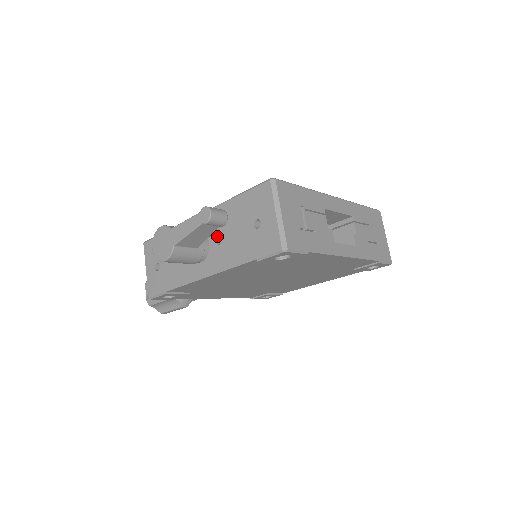
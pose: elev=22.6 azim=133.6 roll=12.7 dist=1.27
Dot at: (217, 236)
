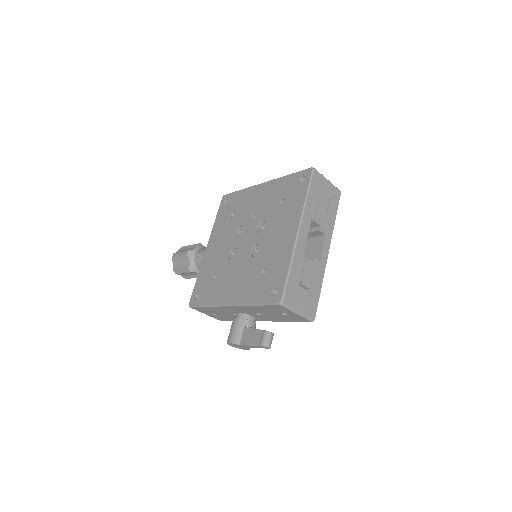
Dot at: (255, 313)
